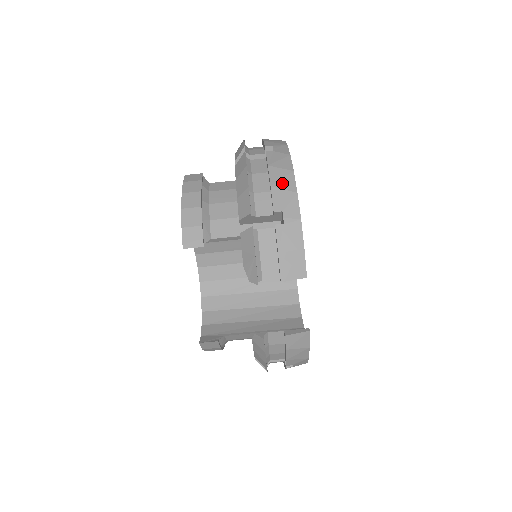
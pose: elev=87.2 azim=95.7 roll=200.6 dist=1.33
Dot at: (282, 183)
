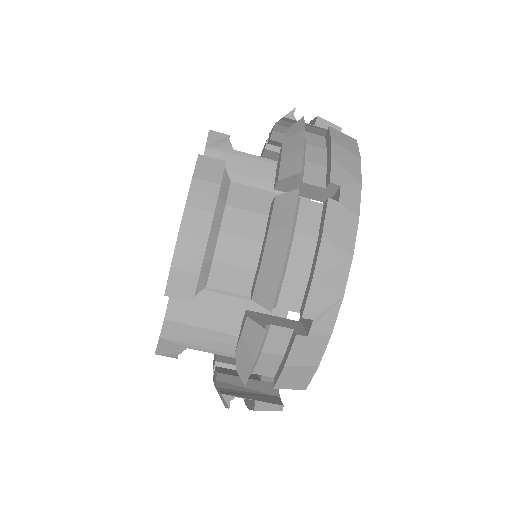
Dot at: (330, 276)
